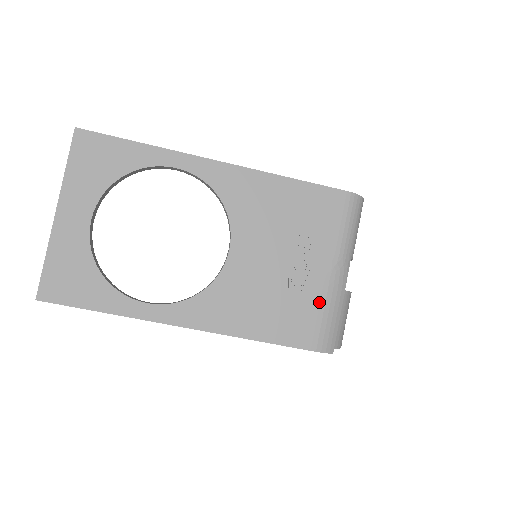
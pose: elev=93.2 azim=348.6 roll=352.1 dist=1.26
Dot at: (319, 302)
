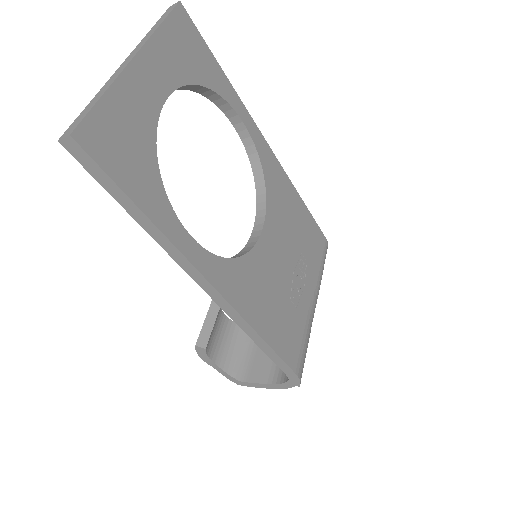
Dot at: (305, 325)
